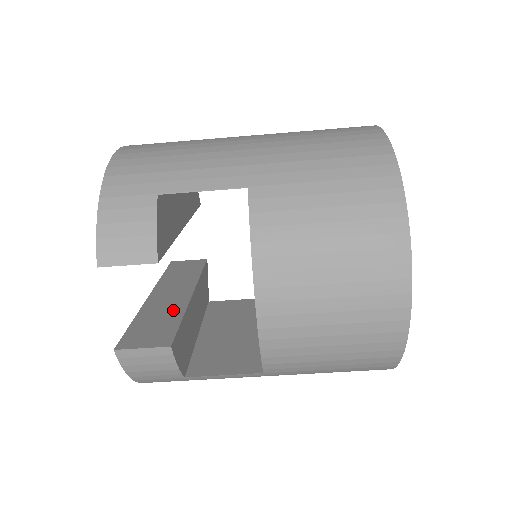
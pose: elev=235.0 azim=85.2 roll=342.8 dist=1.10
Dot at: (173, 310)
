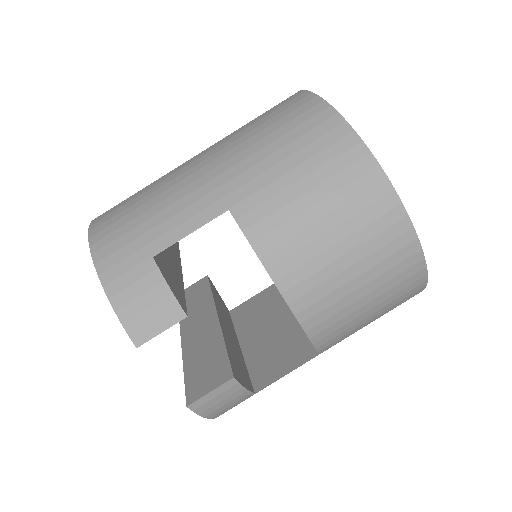
Dot at: (212, 342)
